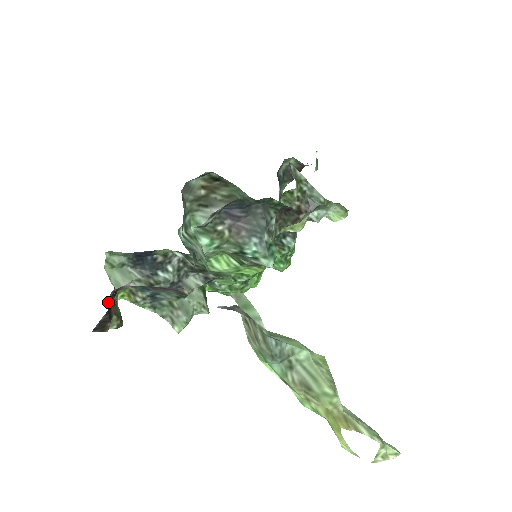
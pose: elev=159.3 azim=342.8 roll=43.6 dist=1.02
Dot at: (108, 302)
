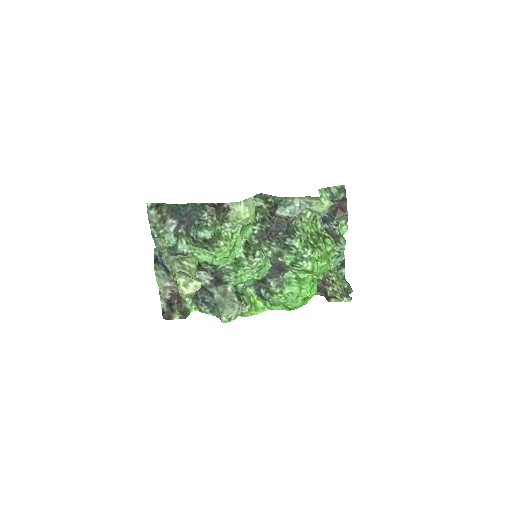
Dot at: (166, 300)
